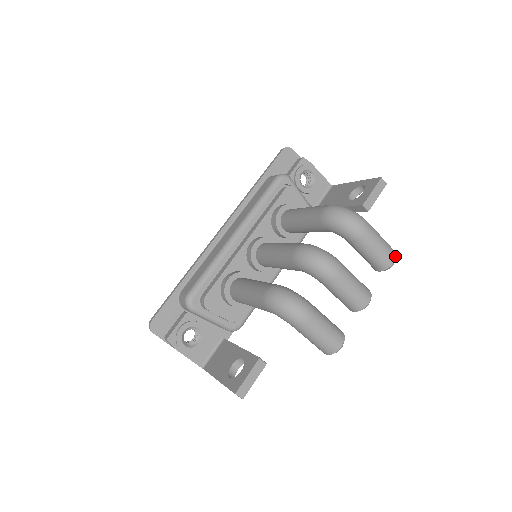
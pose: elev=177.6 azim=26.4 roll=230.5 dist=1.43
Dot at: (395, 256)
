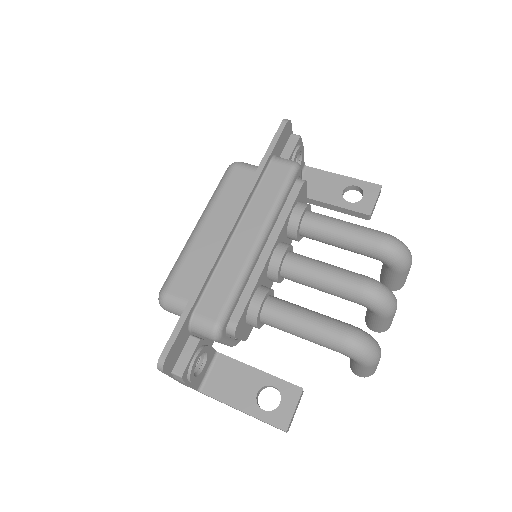
Dot at: occluded
